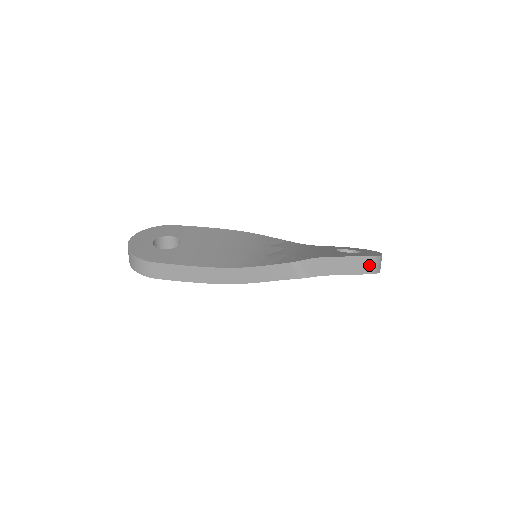
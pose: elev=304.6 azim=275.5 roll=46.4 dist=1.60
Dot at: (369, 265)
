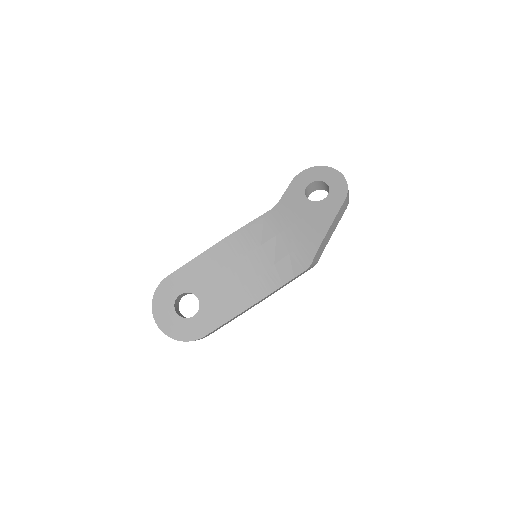
Dot at: (345, 204)
